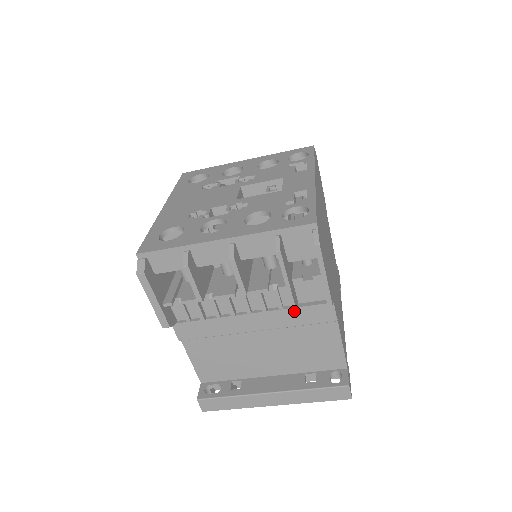
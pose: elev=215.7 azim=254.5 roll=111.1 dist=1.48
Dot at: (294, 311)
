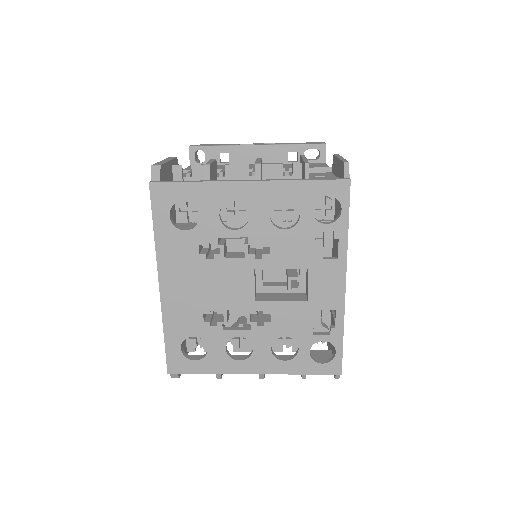
Dot at: occluded
